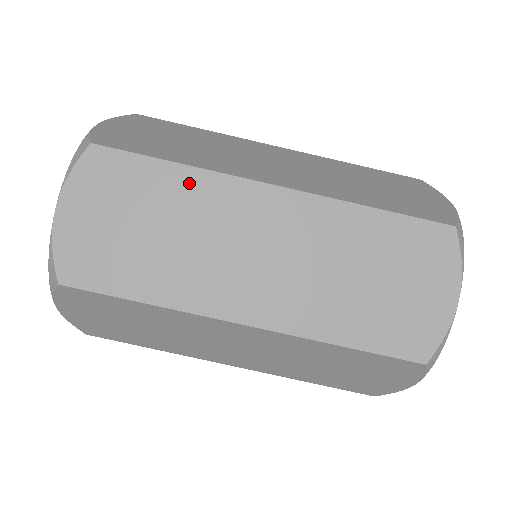
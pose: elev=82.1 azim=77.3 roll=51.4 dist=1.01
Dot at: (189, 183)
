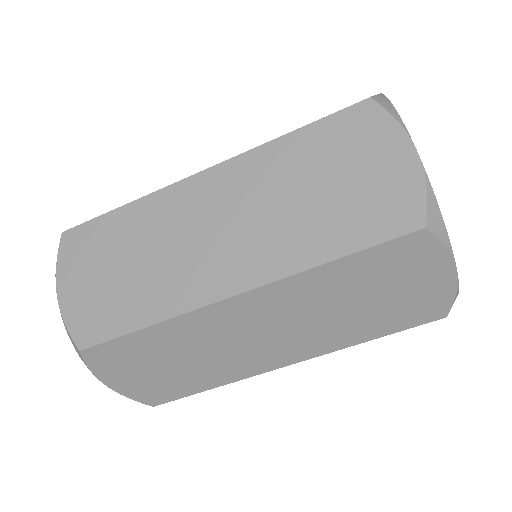
Dot at: (170, 331)
